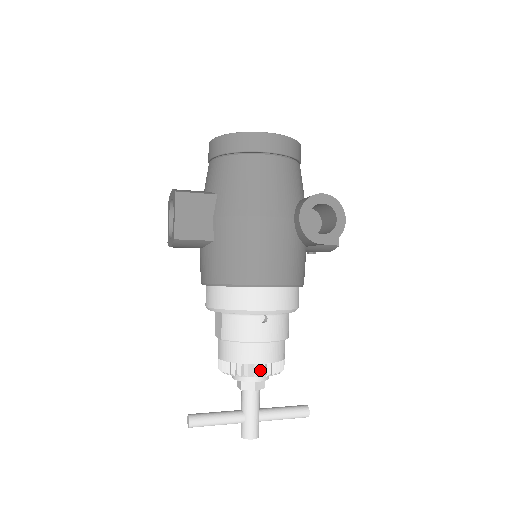
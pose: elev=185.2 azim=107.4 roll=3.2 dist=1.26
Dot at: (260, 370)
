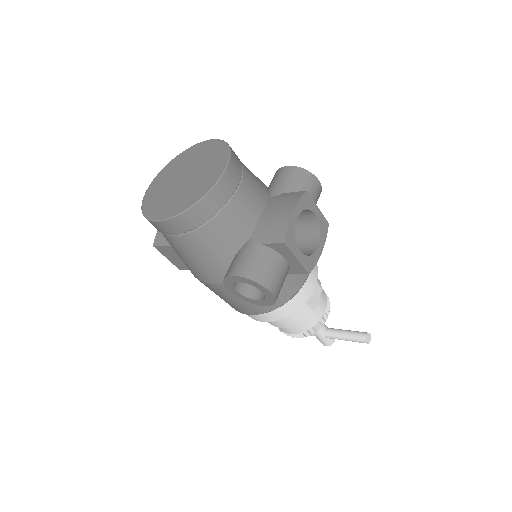
Dot at: (293, 334)
